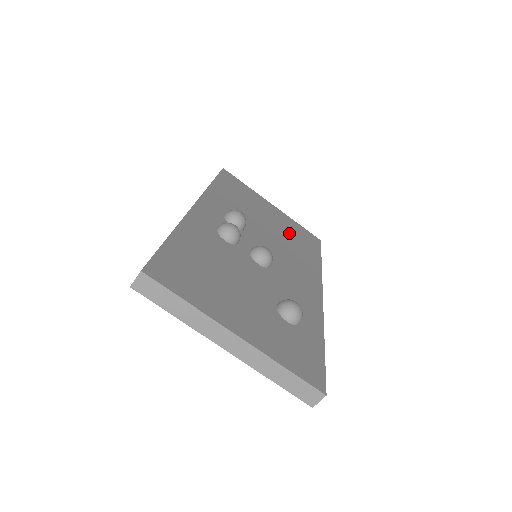
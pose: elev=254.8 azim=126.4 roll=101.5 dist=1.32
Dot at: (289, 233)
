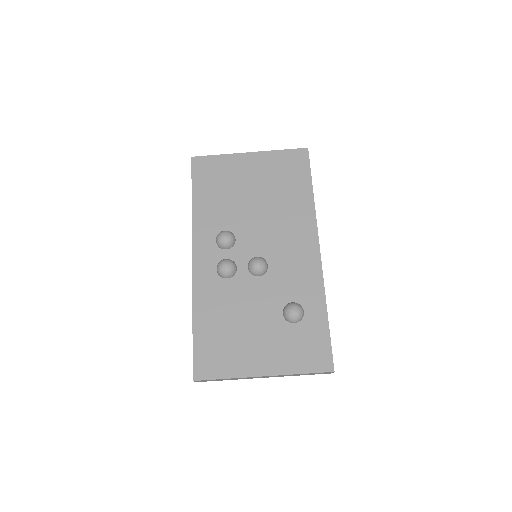
Dot at: (274, 185)
